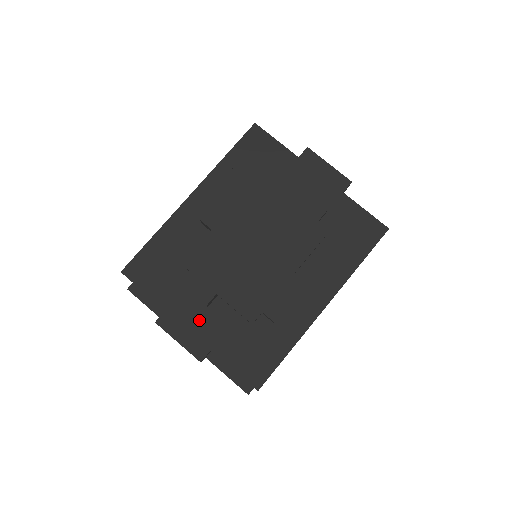
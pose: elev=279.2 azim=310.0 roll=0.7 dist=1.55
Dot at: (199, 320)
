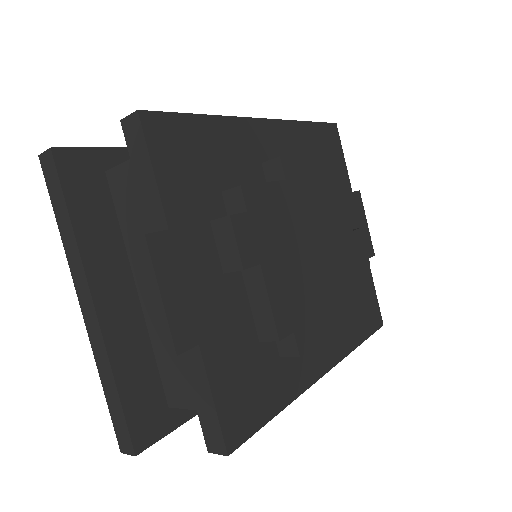
Dot at: (205, 284)
